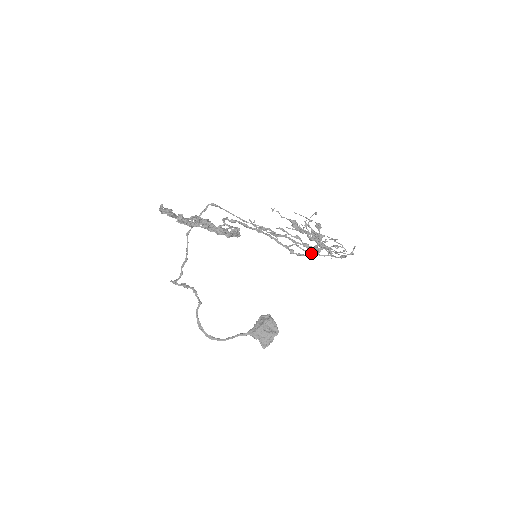
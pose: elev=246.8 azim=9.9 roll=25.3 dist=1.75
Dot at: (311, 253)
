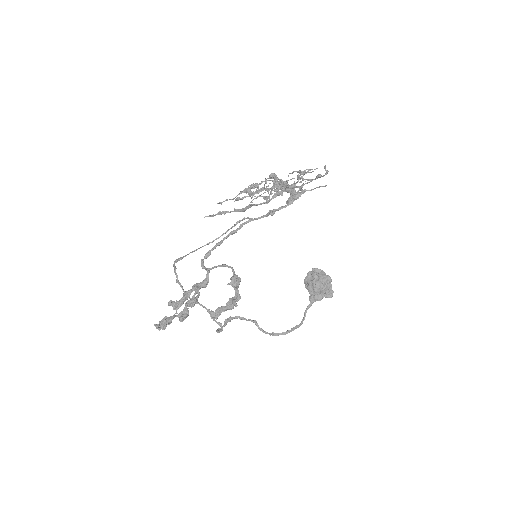
Dot at: (292, 203)
